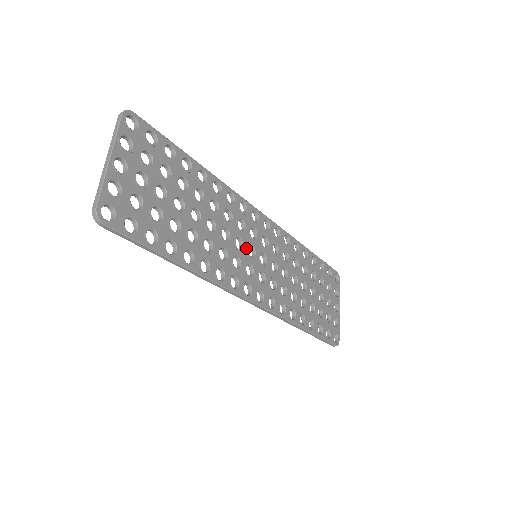
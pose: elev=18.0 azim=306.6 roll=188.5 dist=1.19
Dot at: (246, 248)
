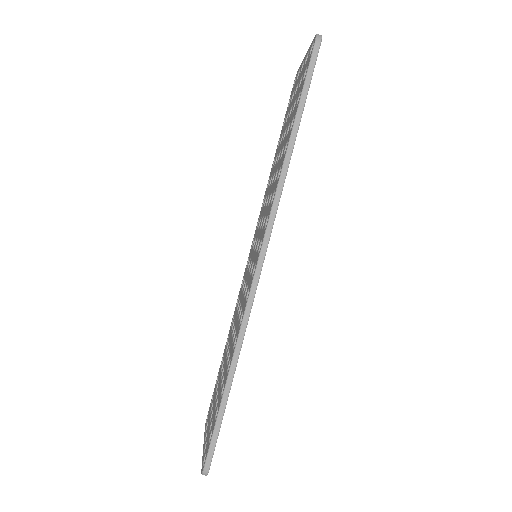
Dot at: occluded
